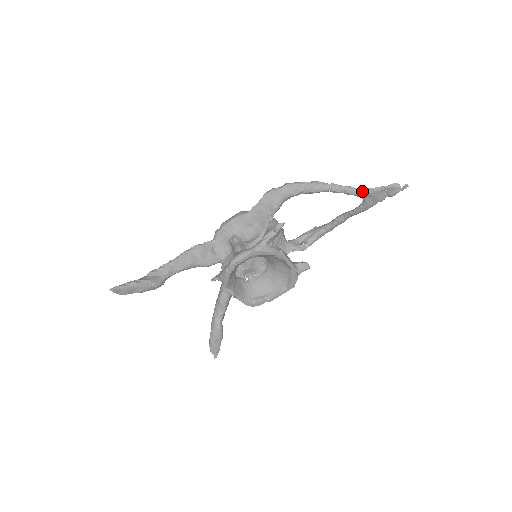
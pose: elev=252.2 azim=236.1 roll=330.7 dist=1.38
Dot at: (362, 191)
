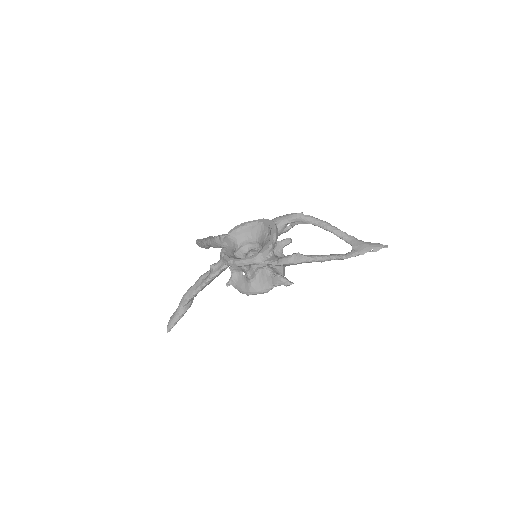
Dot at: occluded
